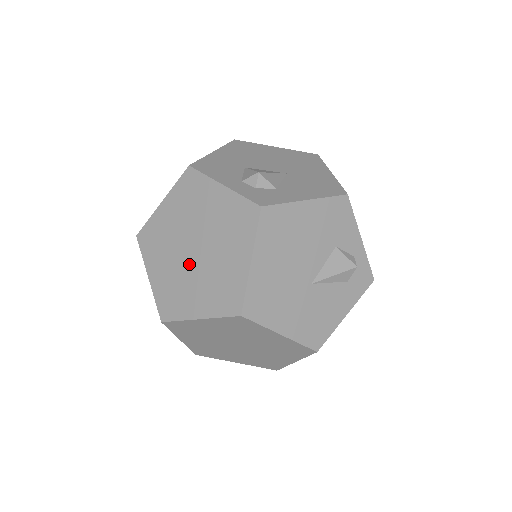
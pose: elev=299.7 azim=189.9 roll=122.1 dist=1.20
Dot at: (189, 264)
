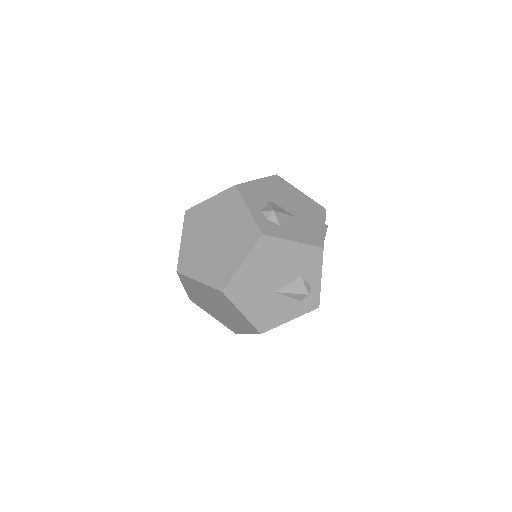
Dot at: (208, 246)
